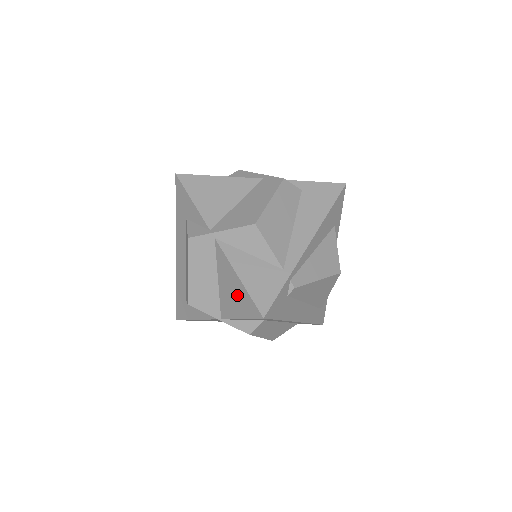
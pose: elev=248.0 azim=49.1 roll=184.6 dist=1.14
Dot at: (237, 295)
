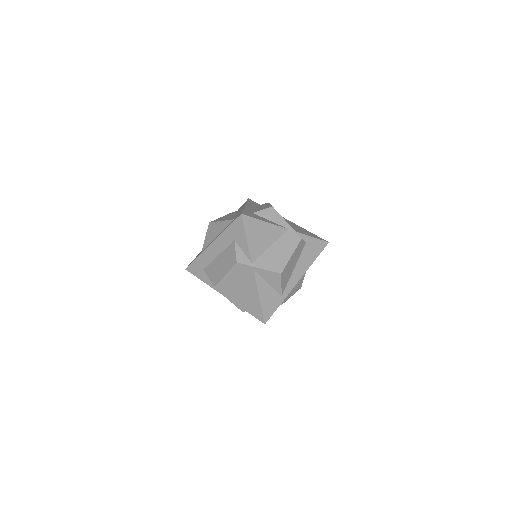
Dot at: (252, 303)
